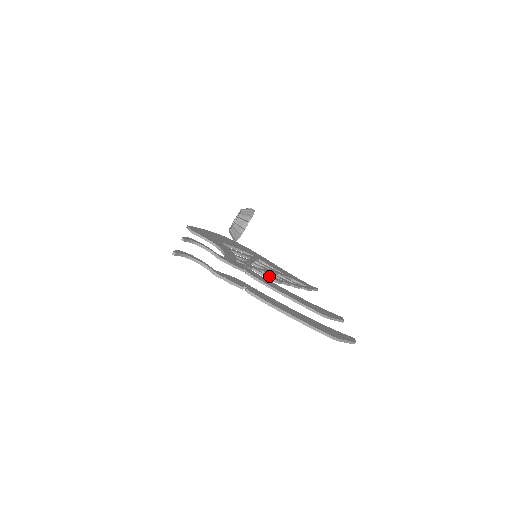
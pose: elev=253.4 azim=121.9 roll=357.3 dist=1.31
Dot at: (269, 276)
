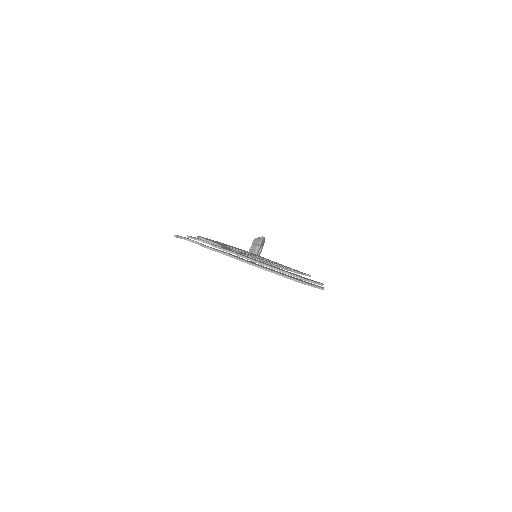
Dot at: (259, 260)
